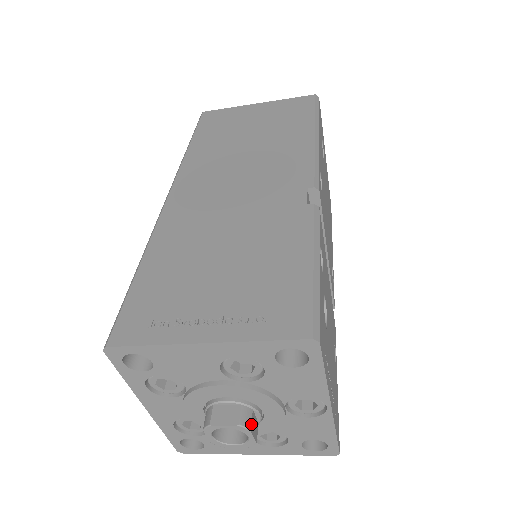
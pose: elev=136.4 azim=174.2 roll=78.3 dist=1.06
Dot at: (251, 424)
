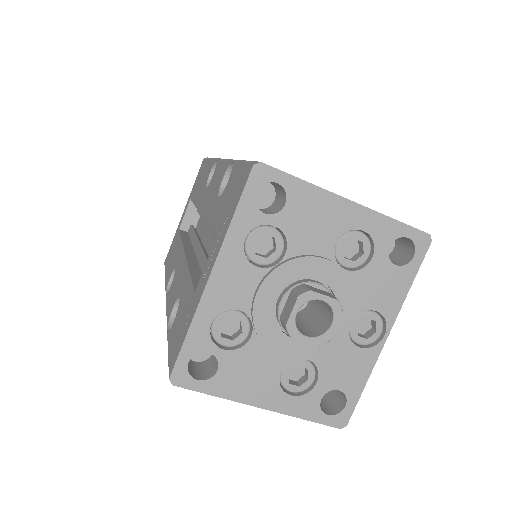
Dot at: (340, 311)
